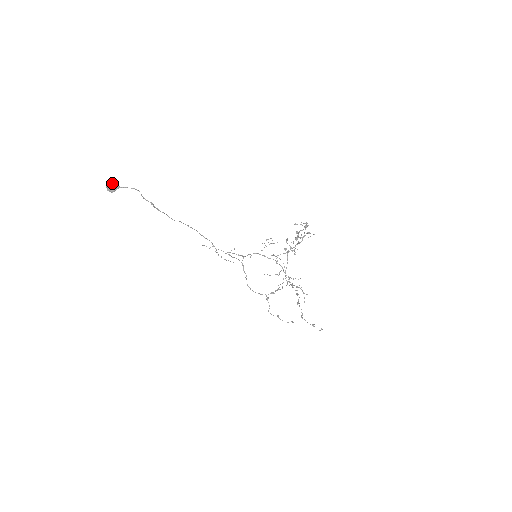
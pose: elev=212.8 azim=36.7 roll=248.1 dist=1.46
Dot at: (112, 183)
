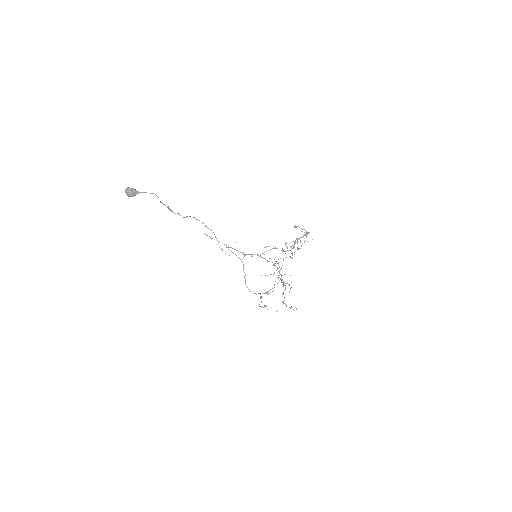
Dot at: (132, 188)
